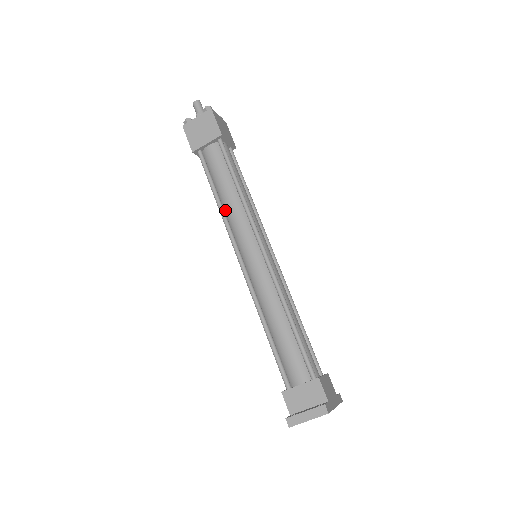
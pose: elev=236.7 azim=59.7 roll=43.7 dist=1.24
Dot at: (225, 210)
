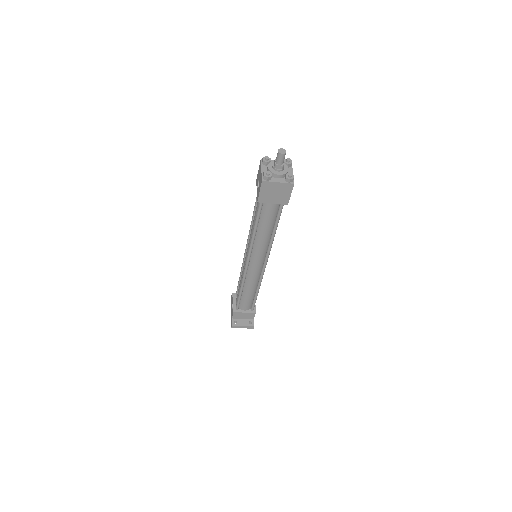
Dot at: (255, 237)
